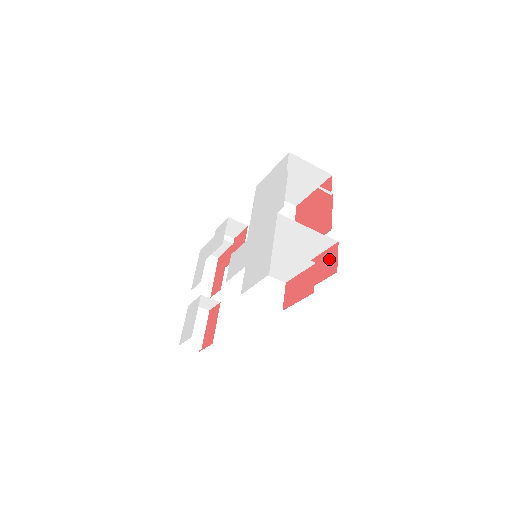
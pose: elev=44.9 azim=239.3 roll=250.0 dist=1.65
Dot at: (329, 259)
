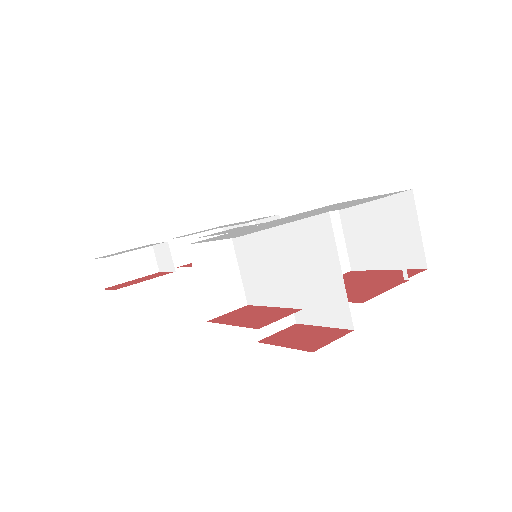
Dot at: (321, 336)
